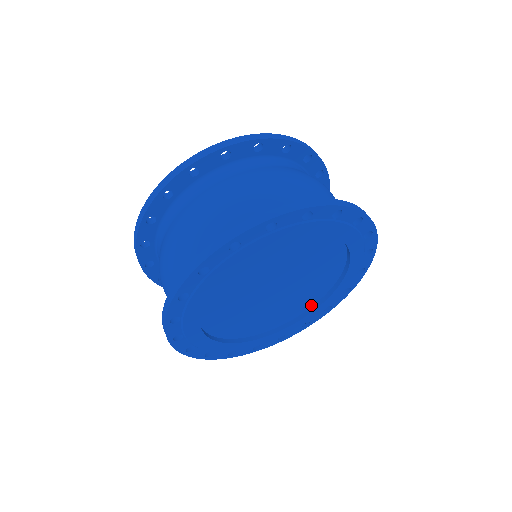
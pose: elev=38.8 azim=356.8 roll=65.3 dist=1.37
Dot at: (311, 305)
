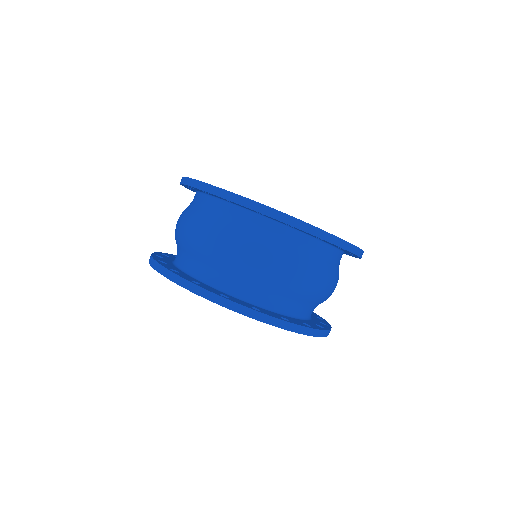
Dot at: occluded
